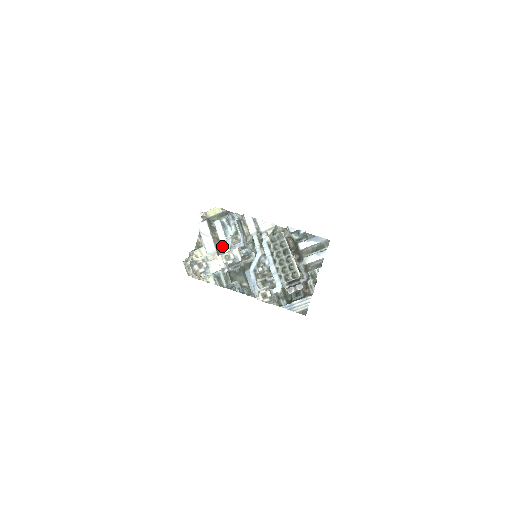
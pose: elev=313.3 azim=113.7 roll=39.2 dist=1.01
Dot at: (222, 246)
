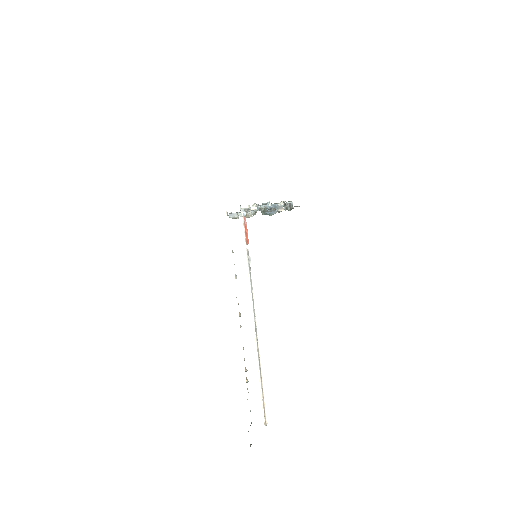
Dot at: occluded
